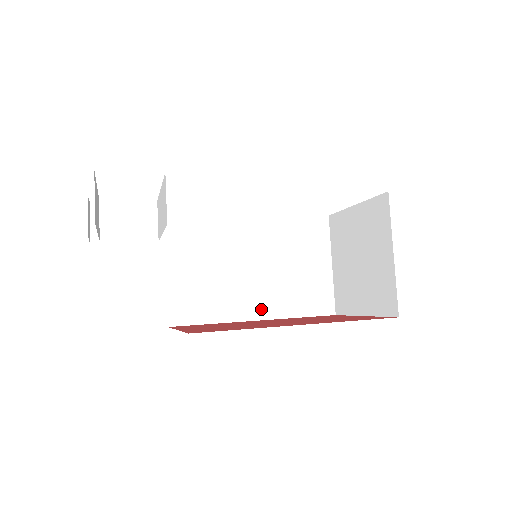
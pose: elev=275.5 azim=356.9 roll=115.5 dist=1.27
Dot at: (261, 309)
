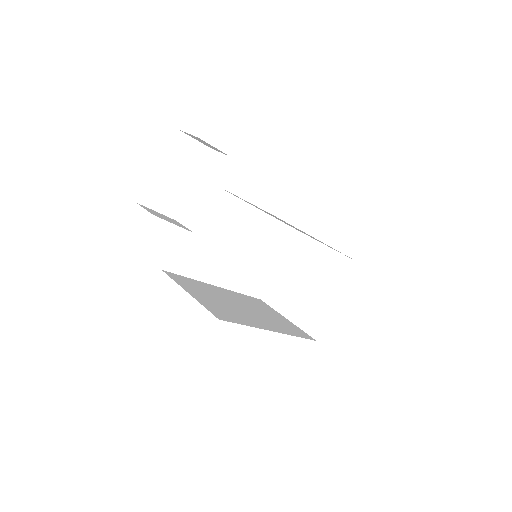
Dot at: (270, 327)
